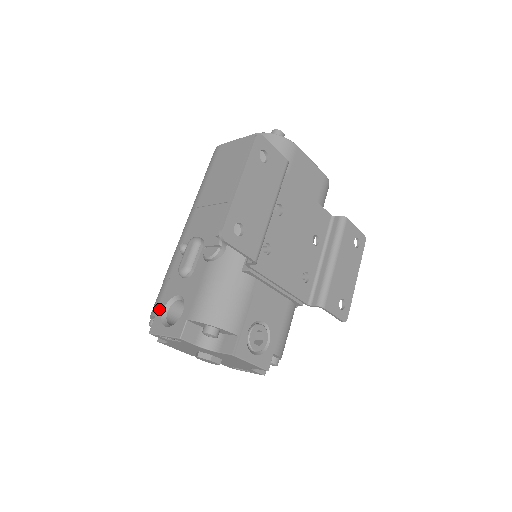
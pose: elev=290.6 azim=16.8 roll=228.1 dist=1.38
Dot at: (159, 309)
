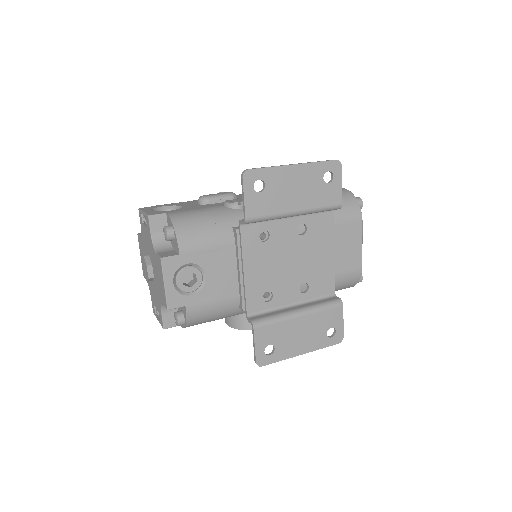
Dot at: (162, 205)
